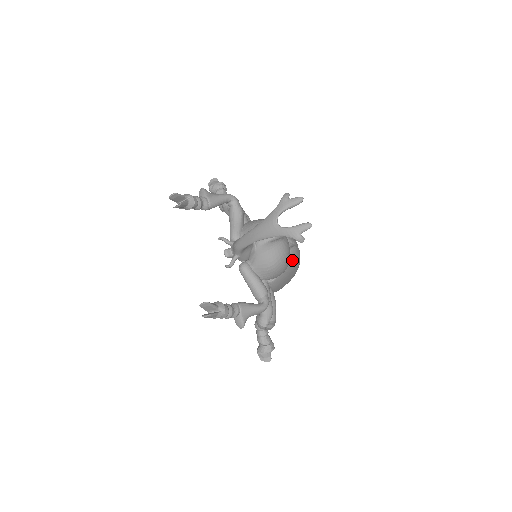
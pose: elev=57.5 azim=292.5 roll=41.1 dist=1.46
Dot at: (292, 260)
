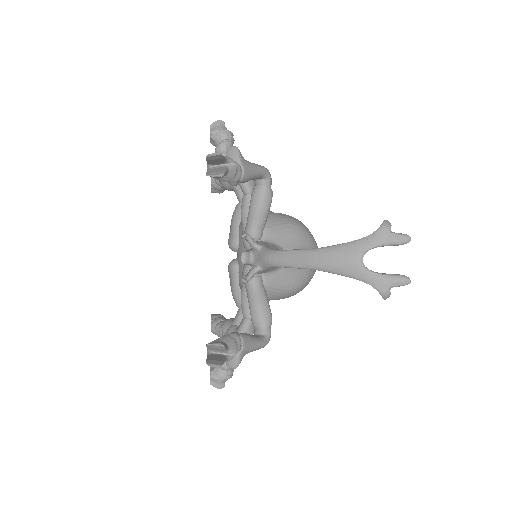
Dot at: occluded
